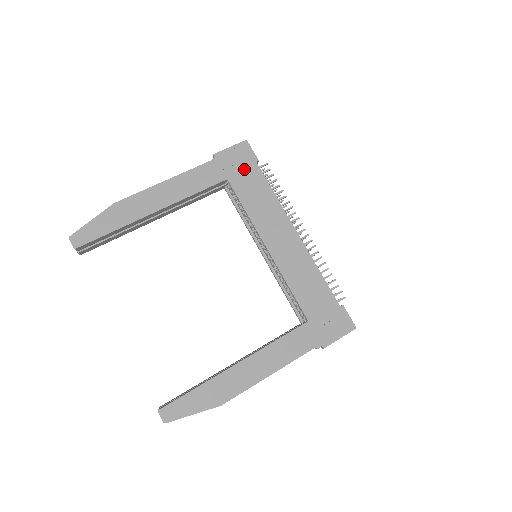
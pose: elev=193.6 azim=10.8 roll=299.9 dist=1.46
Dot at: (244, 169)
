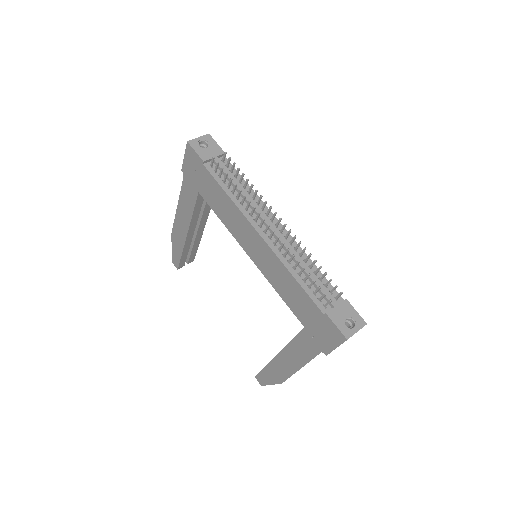
Dot at: (201, 176)
